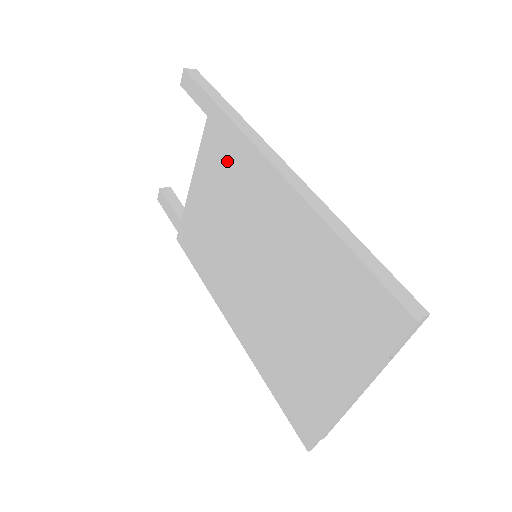
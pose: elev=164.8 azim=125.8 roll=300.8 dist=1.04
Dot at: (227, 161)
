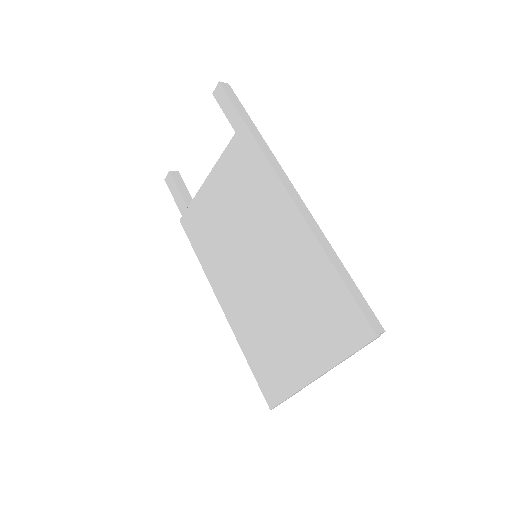
Dot at: (247, 175)
